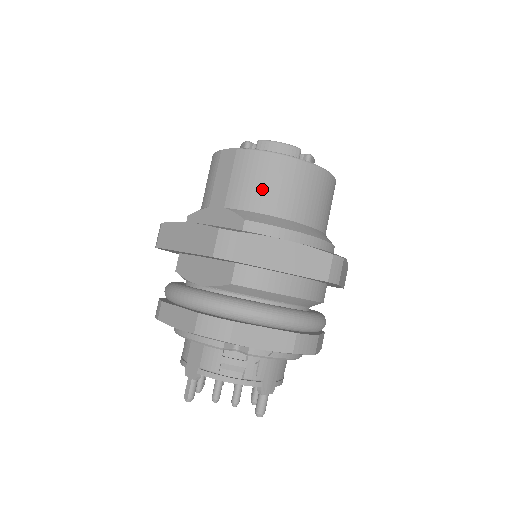
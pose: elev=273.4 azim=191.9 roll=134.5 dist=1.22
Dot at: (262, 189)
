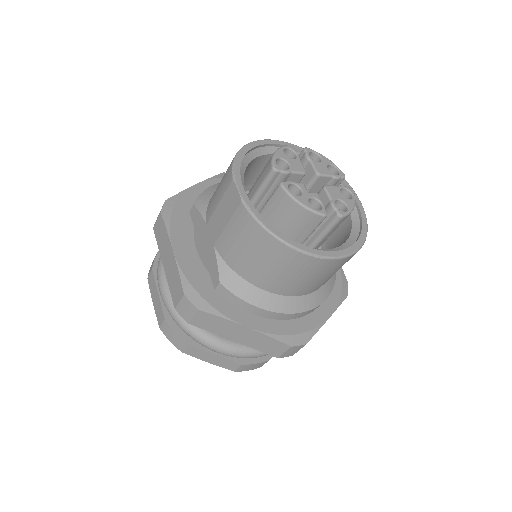
Dot at: (250, 260)
